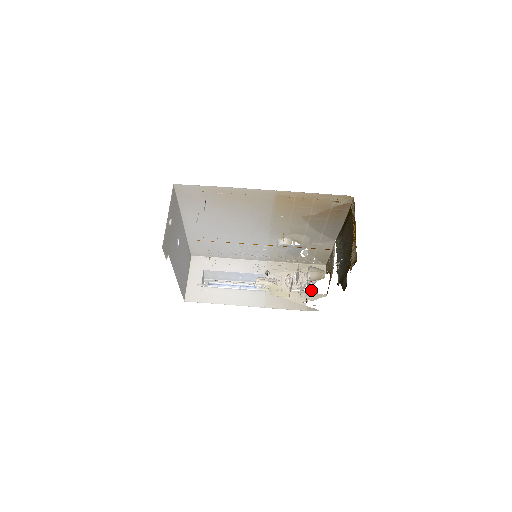
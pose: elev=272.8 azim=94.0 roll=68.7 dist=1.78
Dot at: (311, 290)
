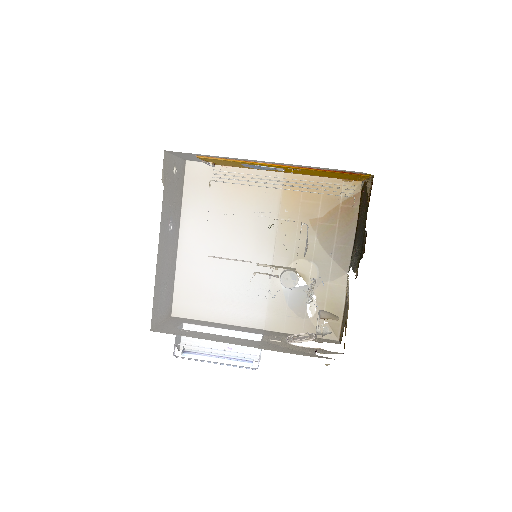
Dot at: occluded
